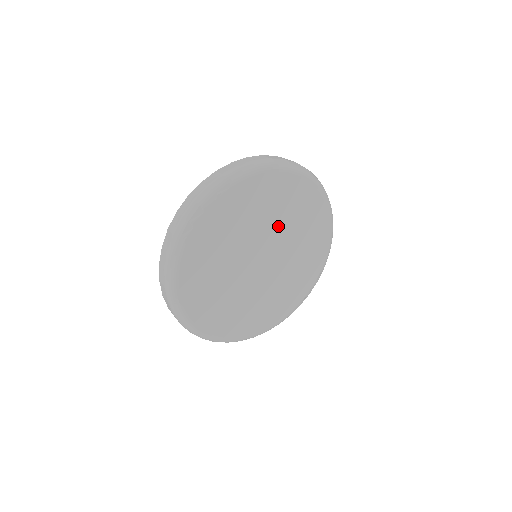
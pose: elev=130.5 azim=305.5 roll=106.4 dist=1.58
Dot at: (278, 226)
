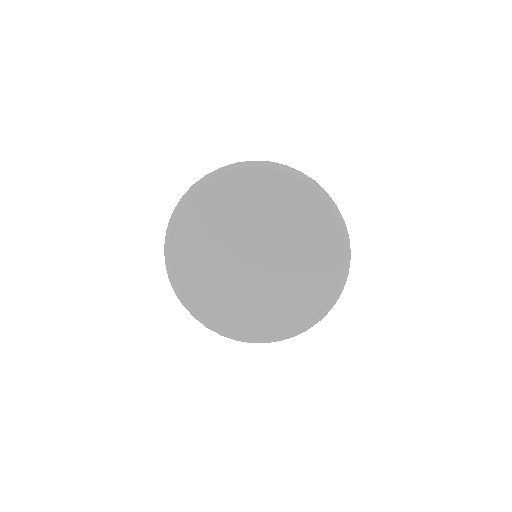
Dot at: (283, 236)
